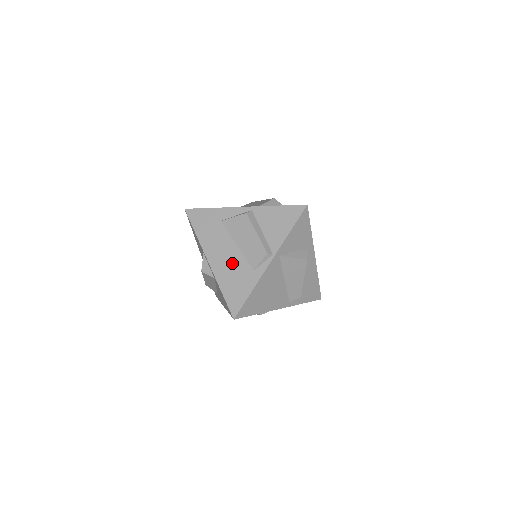
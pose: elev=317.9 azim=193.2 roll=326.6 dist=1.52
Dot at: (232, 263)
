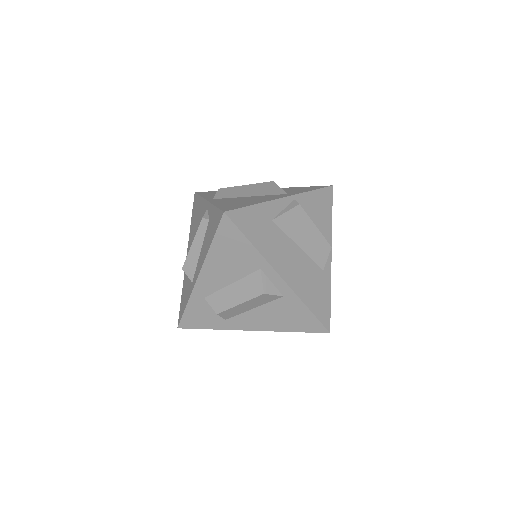
Dot at: (304, 269)
